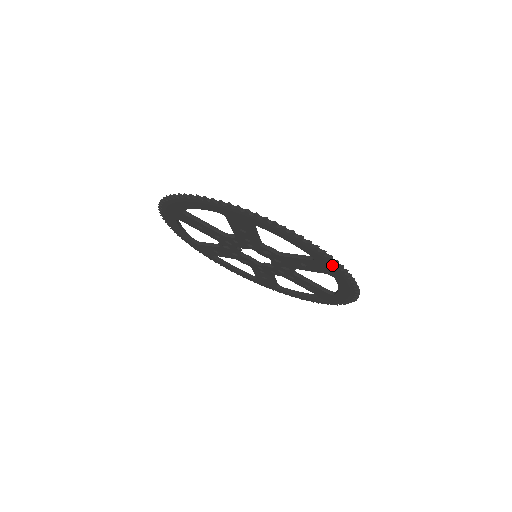
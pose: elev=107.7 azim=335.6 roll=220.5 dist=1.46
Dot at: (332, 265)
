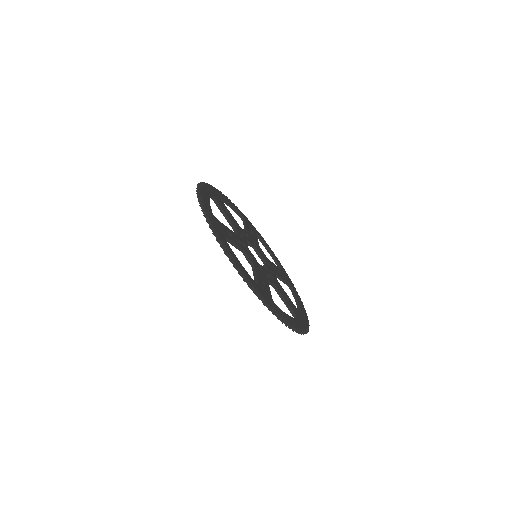
Dot at: occluded
